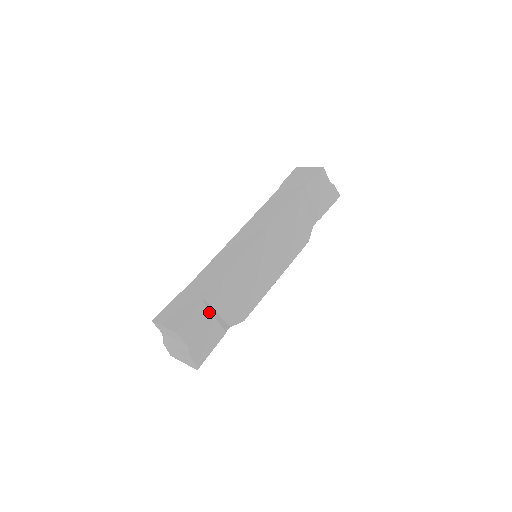
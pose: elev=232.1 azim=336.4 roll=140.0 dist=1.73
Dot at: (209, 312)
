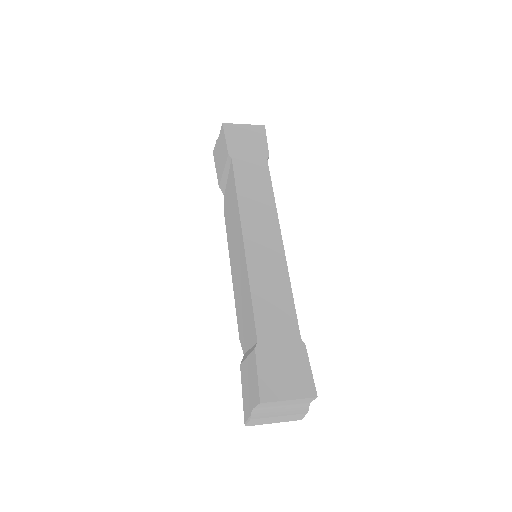
Dot at: occluded
